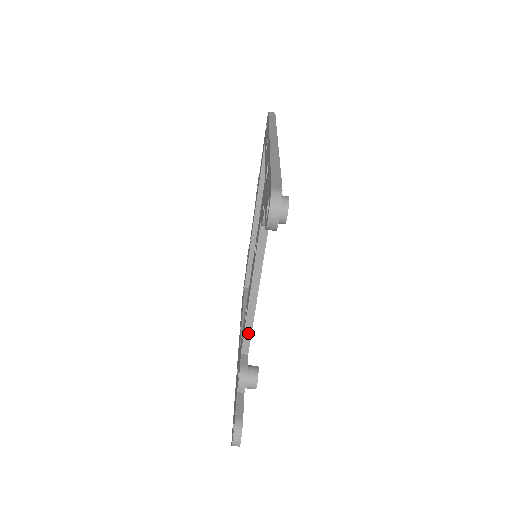
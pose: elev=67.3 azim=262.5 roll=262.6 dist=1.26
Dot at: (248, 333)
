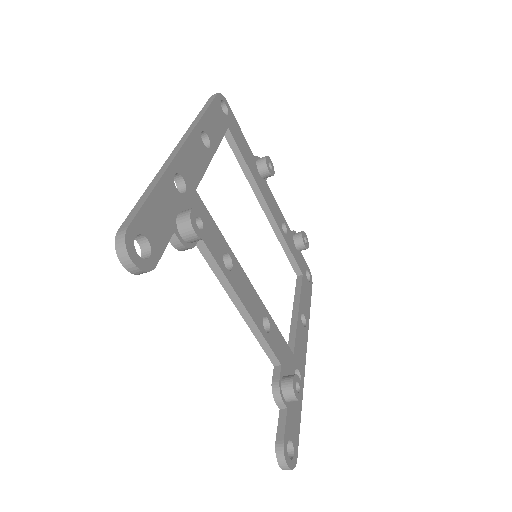
Dot at: (265, 346)
